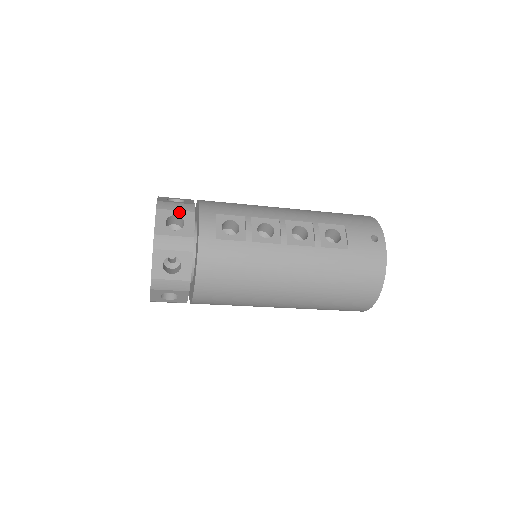
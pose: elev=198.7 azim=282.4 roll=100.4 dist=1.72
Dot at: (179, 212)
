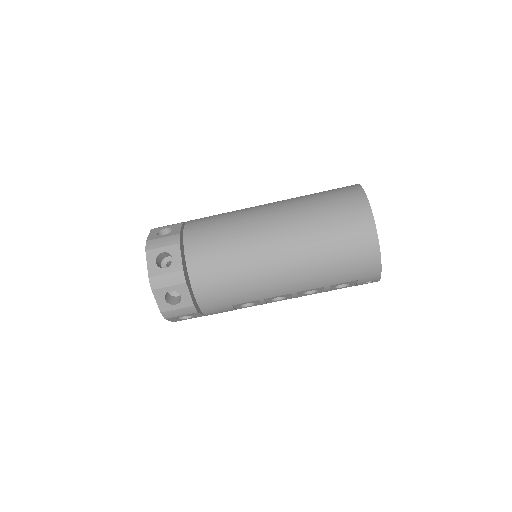
Dot at: occluded
